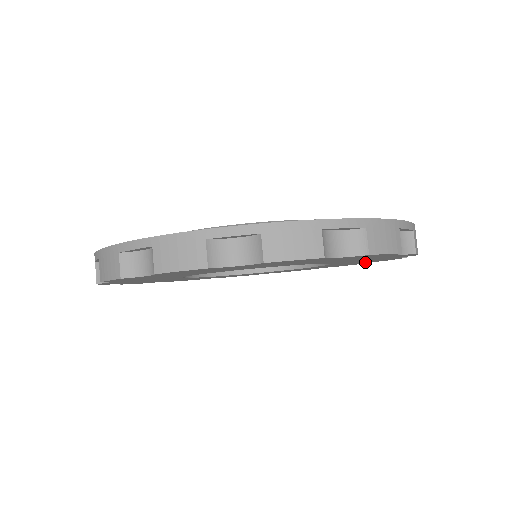
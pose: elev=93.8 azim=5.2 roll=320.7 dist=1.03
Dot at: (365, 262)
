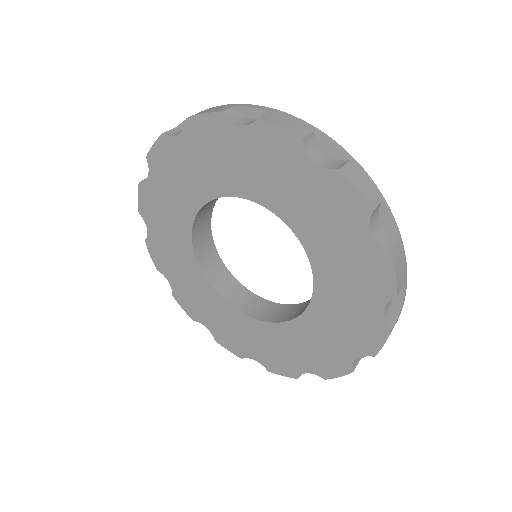
Dot at: (350, 229)
